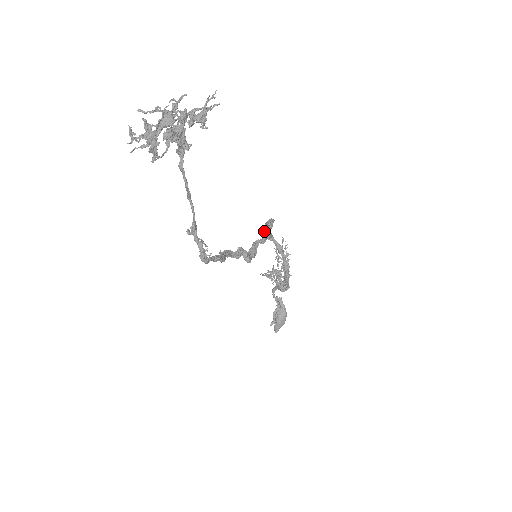
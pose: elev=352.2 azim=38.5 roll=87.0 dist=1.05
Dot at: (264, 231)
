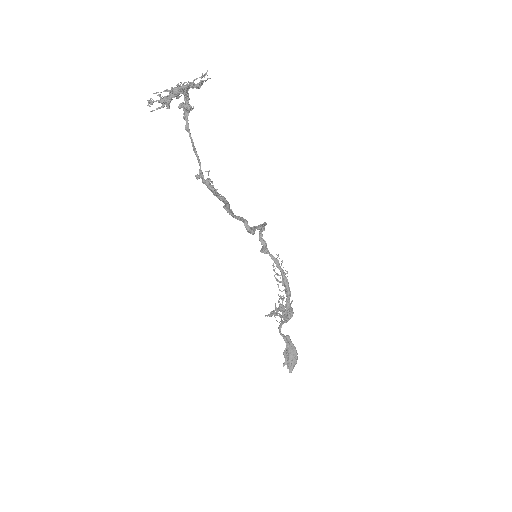
Dot at: (259, 239)
